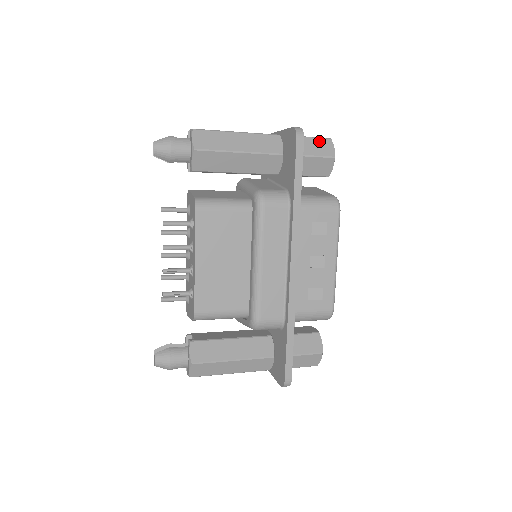
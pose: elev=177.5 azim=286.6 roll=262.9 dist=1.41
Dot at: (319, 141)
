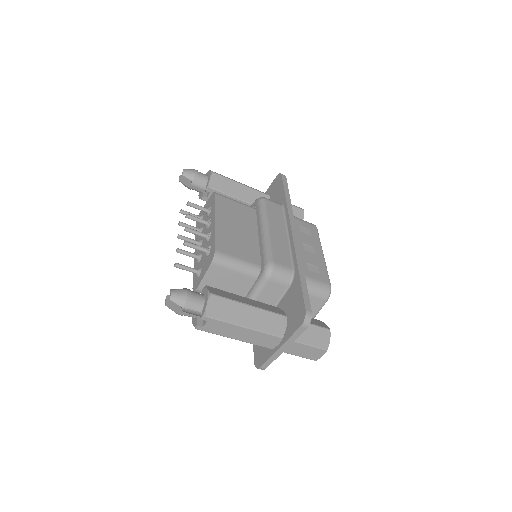
Dot at: occluded
